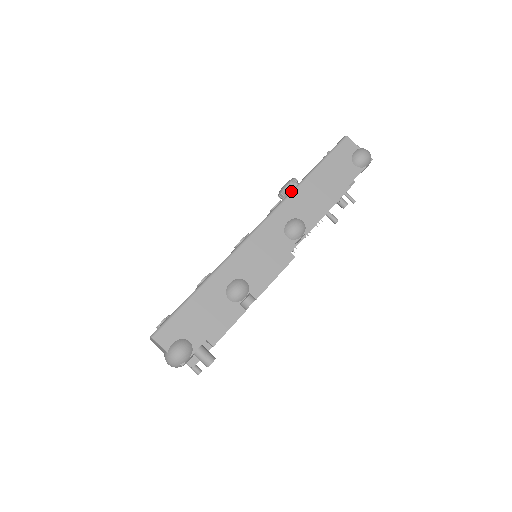
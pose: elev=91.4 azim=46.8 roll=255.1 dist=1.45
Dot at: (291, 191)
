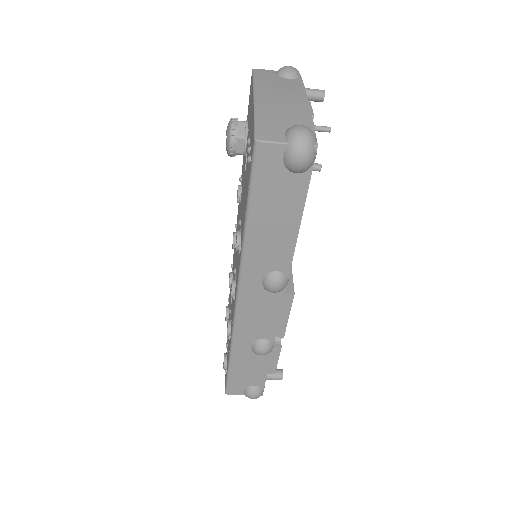
Dot at: (241, 252)
